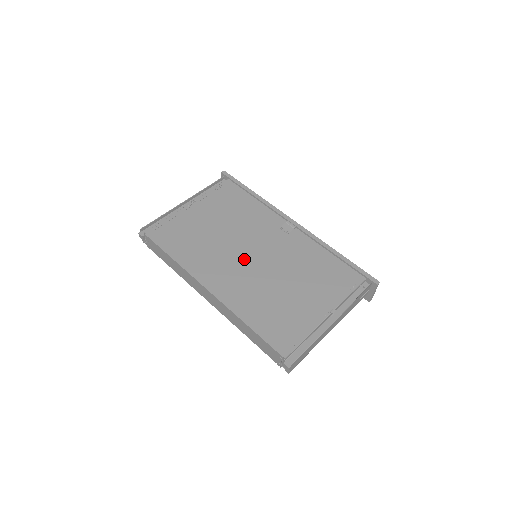
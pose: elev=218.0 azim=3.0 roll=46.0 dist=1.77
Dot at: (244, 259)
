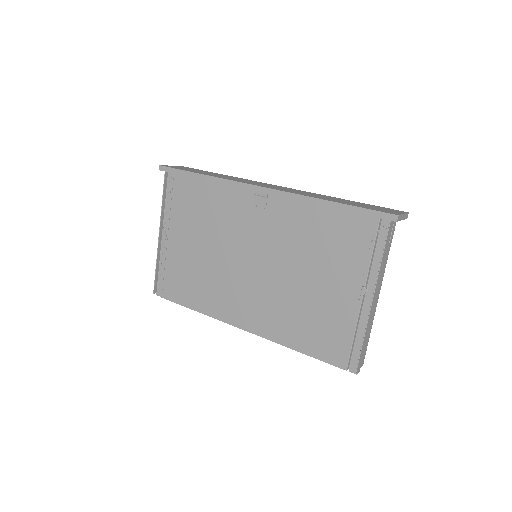
Dot at: (247, 274)
